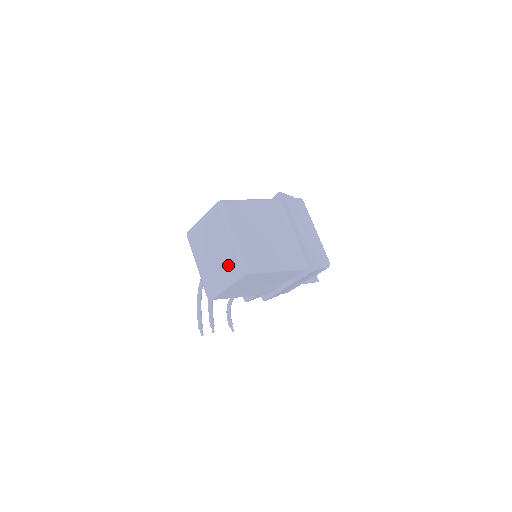
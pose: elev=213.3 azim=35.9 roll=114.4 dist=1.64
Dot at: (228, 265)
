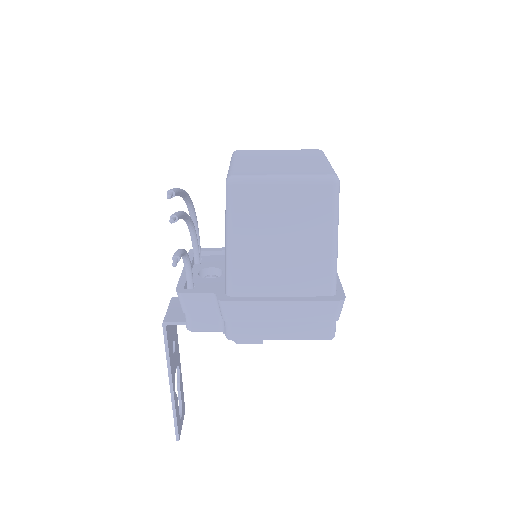
Dot at: (307, 169)
